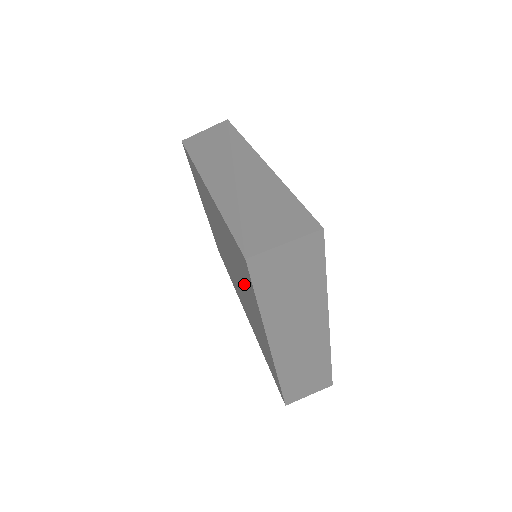
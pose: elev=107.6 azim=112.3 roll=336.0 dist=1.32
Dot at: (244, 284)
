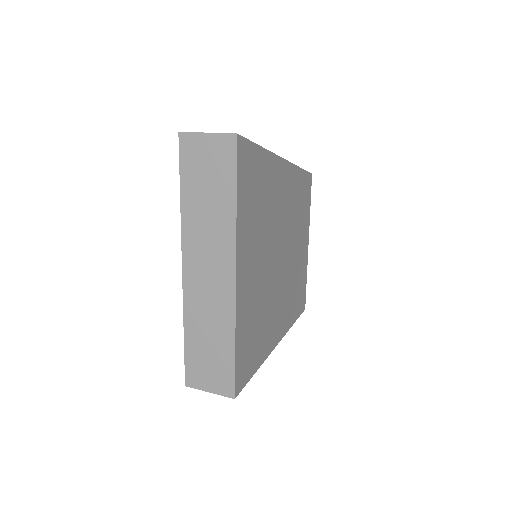
Dot at: occluded
